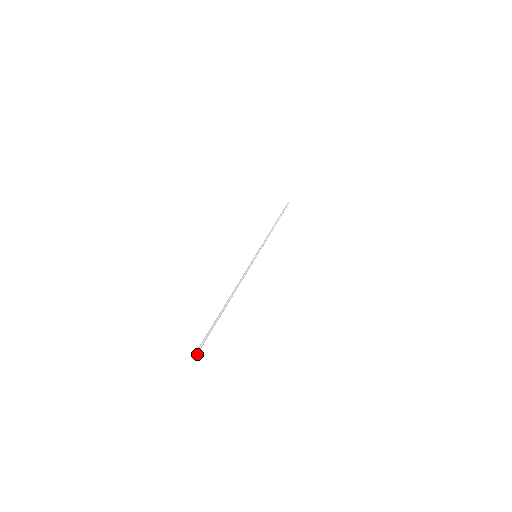
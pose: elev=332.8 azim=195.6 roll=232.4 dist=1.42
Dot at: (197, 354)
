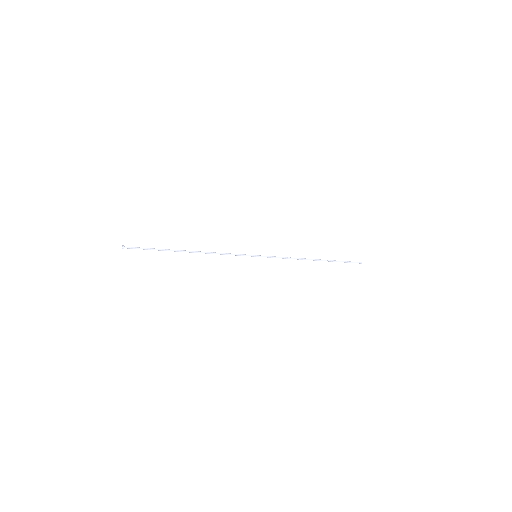
Dot at: (122, 247)
